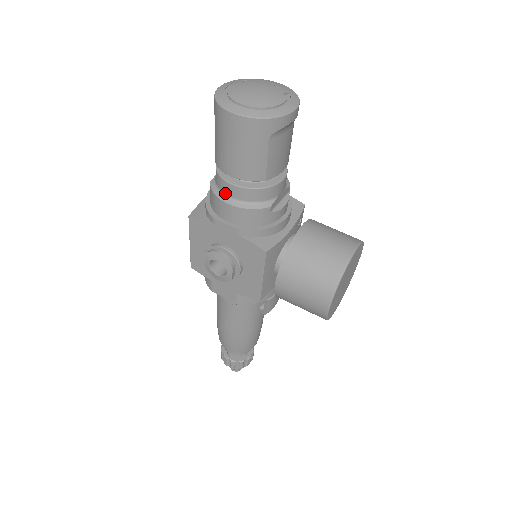
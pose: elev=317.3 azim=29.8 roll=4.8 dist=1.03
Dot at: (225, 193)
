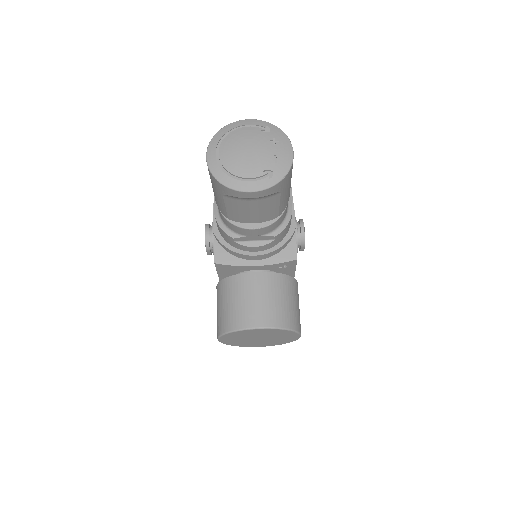
Dot at: occluded
